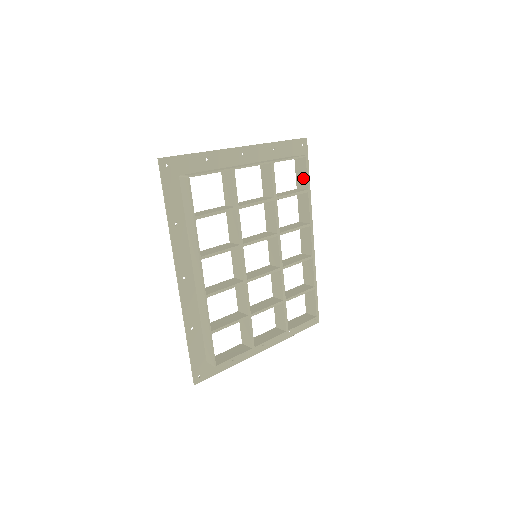
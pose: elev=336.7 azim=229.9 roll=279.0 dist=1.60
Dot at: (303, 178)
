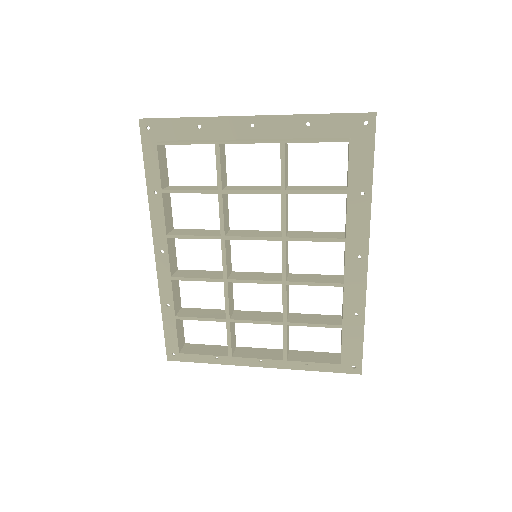
Dot at: occluded
